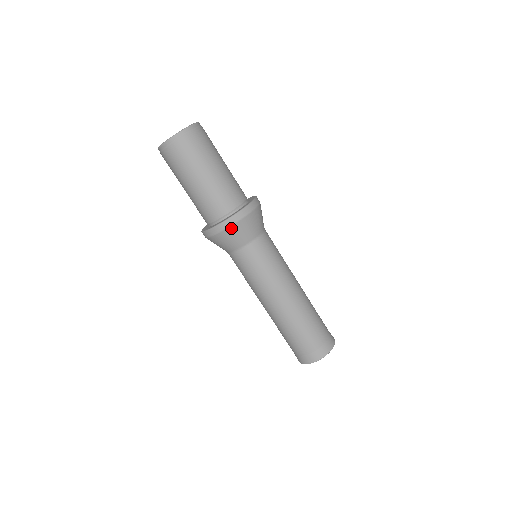
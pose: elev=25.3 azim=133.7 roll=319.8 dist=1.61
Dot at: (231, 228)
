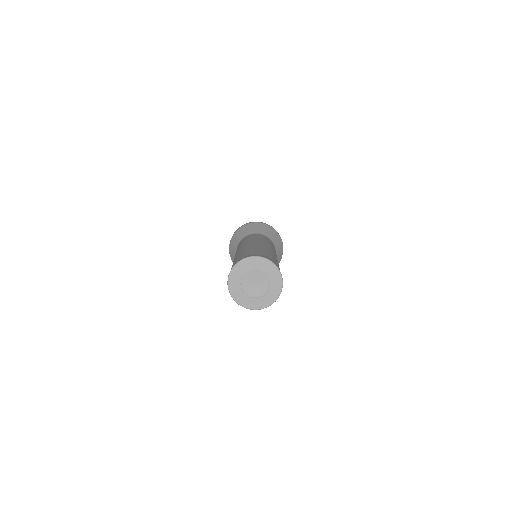
Dot at: (261, 224)
